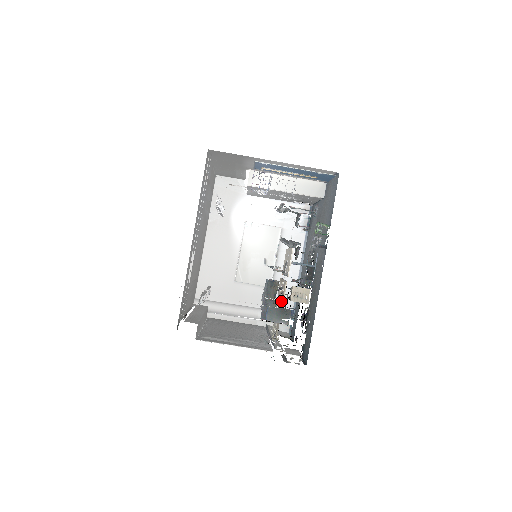
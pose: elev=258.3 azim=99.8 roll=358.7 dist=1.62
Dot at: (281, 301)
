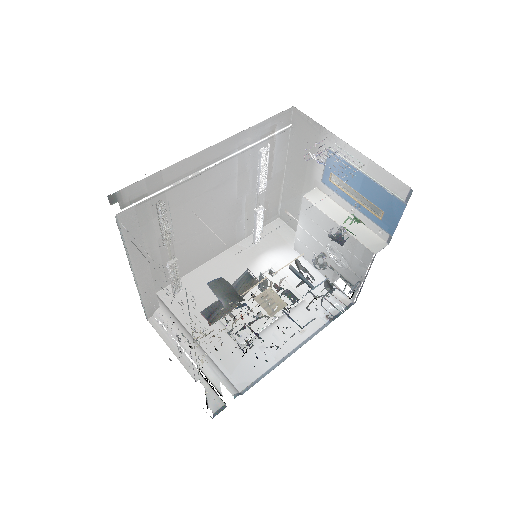
Dot at: occluded
